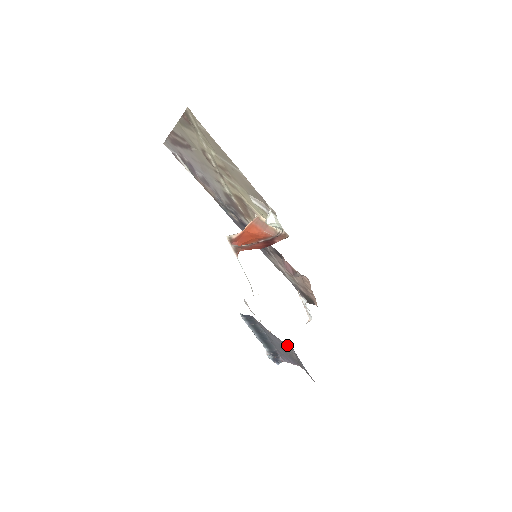
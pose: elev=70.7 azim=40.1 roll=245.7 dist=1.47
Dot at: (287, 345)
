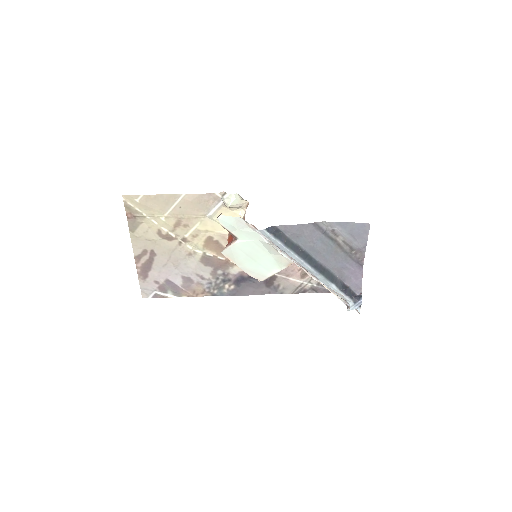
Dot at: (319, 226)
